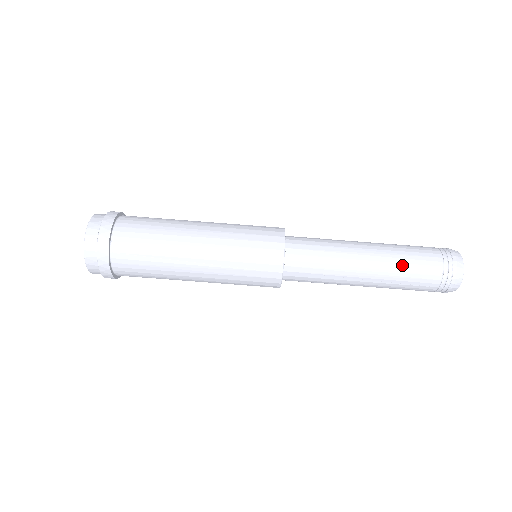
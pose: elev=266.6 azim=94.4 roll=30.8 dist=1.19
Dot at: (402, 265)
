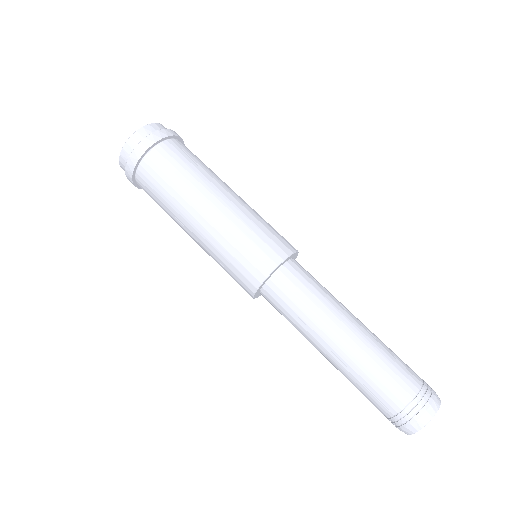
Dot at: (360, 378)
